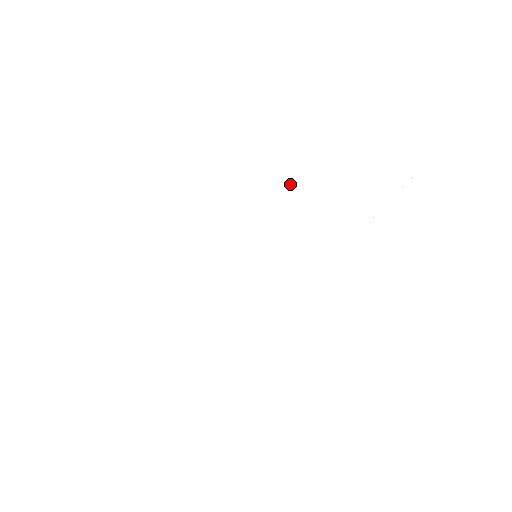
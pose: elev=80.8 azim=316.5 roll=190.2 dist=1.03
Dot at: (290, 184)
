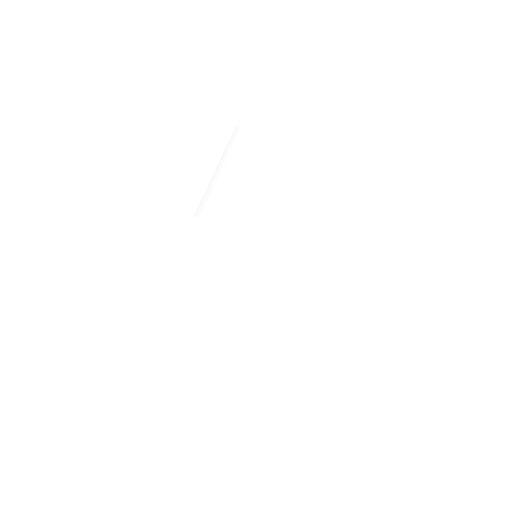
Dot at: (278, 145)
